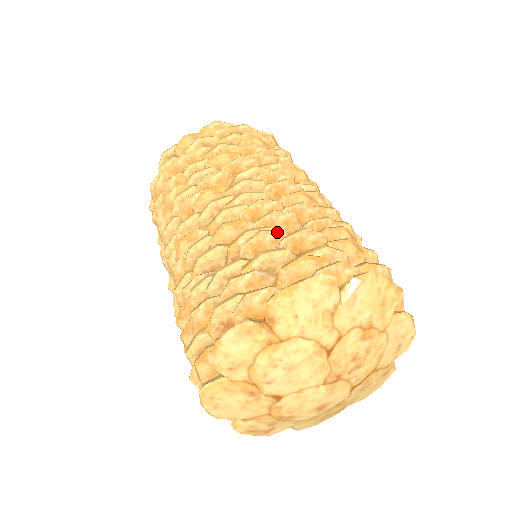
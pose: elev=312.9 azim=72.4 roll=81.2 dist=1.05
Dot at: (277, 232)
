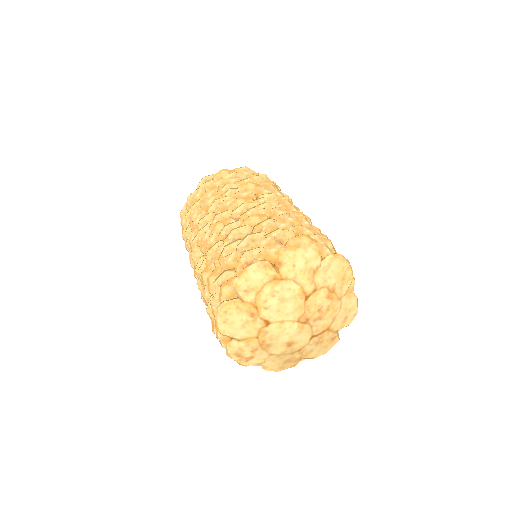
Dot at: (288, 223)
